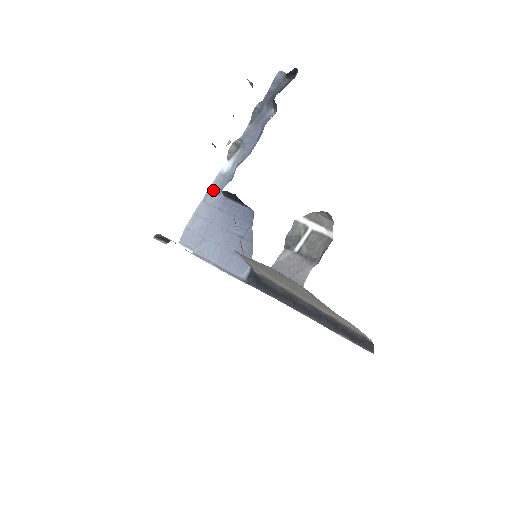
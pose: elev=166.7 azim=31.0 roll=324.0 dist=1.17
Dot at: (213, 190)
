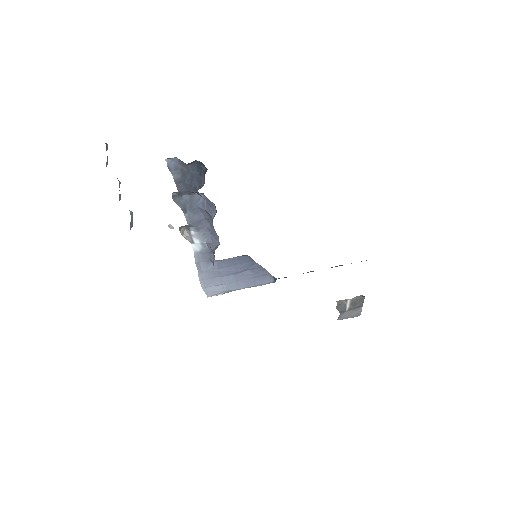
Dot at: (201, 263)
